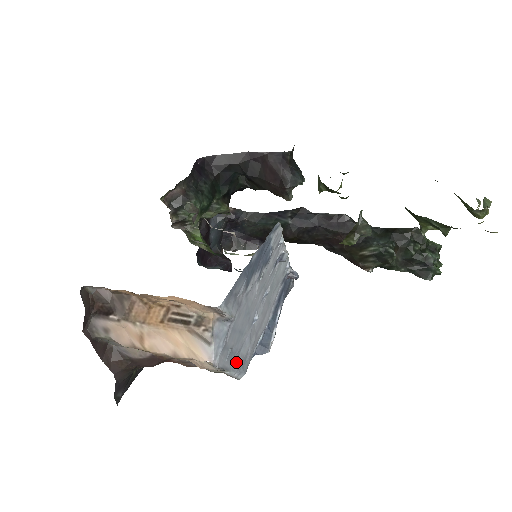
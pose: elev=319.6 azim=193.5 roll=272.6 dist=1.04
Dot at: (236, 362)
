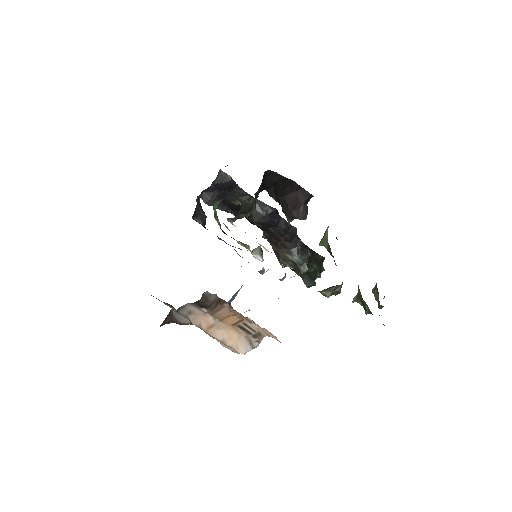
Dot at: occluded
